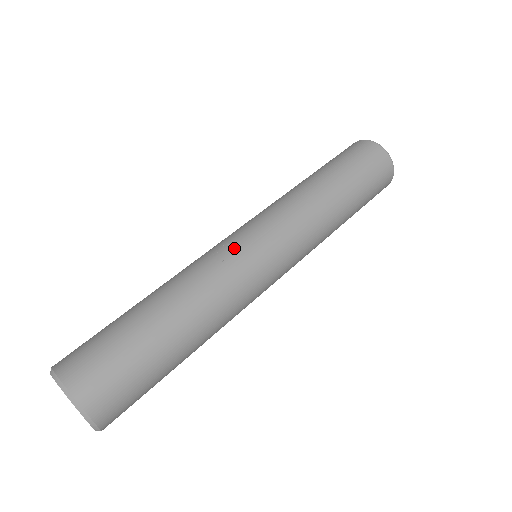
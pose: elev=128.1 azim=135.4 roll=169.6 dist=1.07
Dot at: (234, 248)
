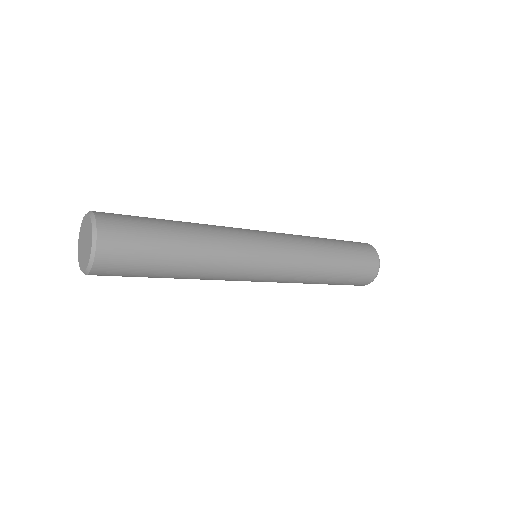
Dot at: occluded
